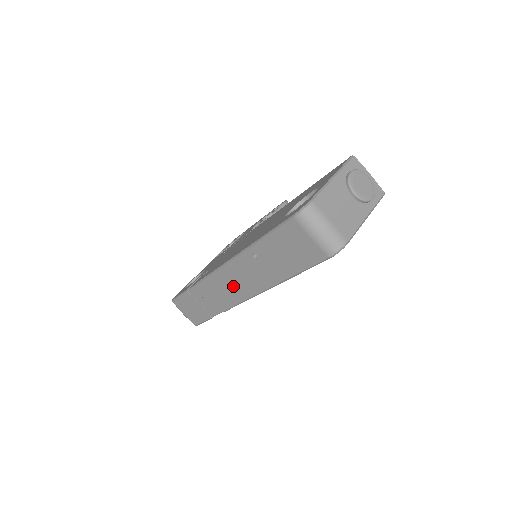
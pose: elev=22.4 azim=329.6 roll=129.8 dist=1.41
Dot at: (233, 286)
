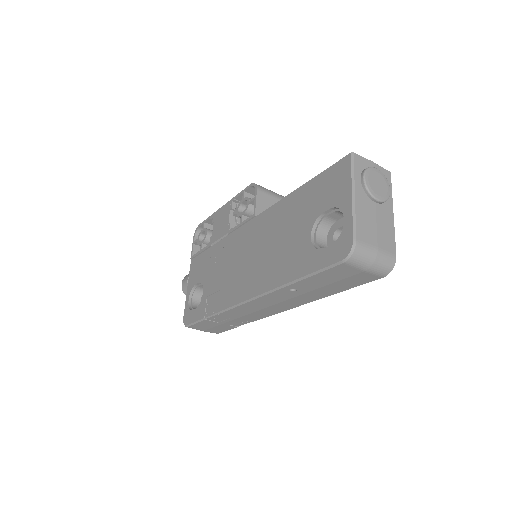
Dot at: (265, 309)
